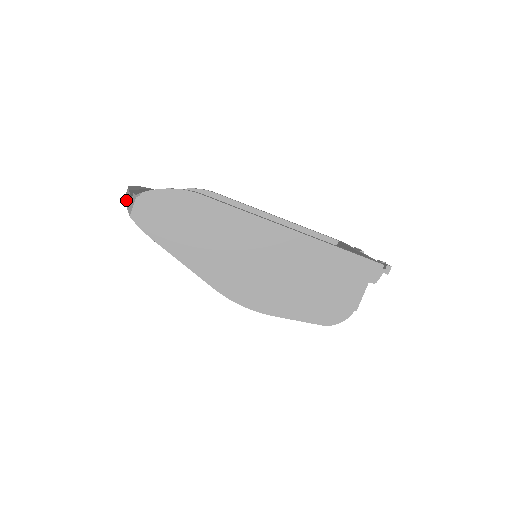
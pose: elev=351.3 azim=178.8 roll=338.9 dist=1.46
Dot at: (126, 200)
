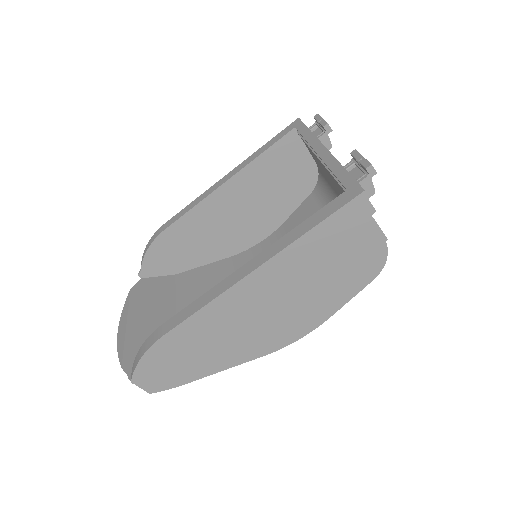
Dot at: occluded
